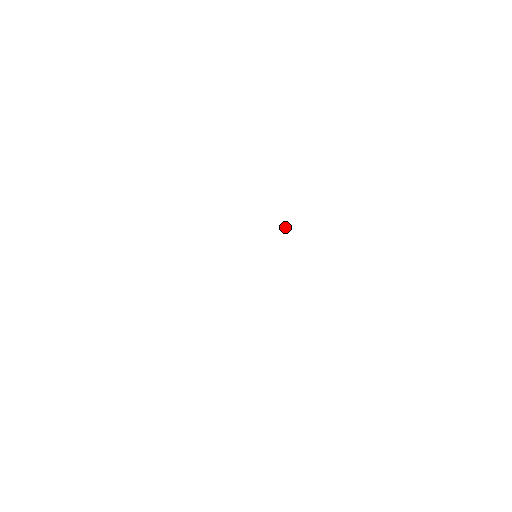
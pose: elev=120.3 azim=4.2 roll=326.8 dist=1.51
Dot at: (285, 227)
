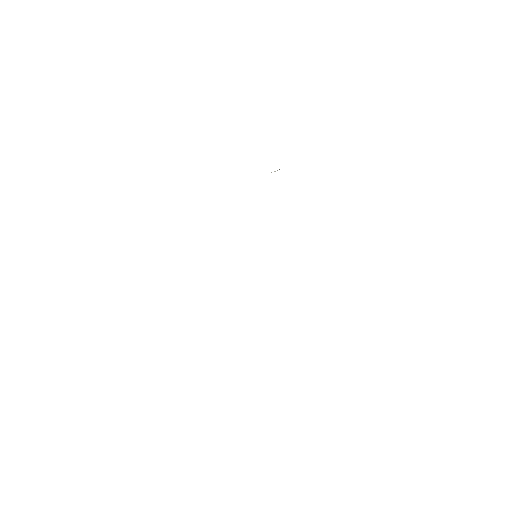
Dot at: (275, 171)
